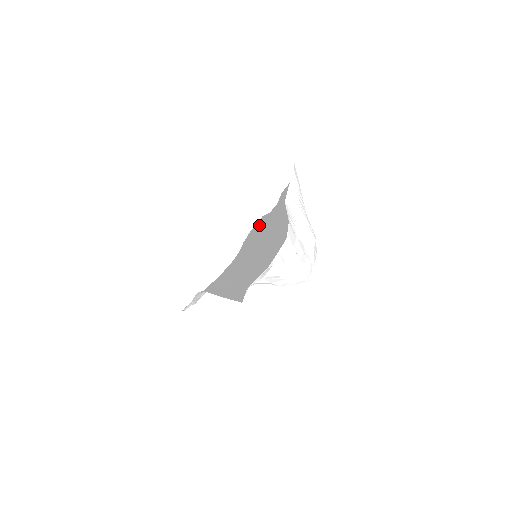
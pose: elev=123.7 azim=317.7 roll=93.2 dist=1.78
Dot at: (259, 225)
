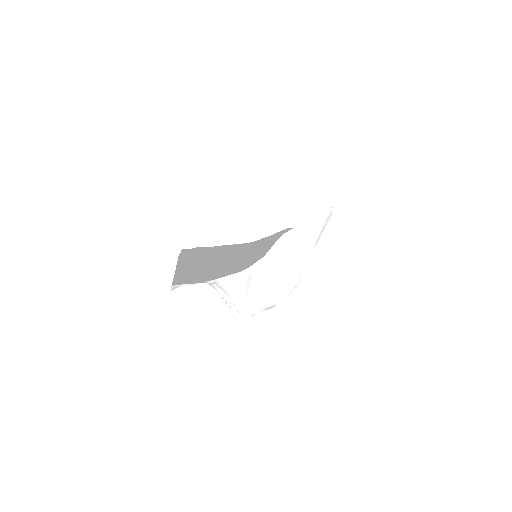
Dot at: occluded
